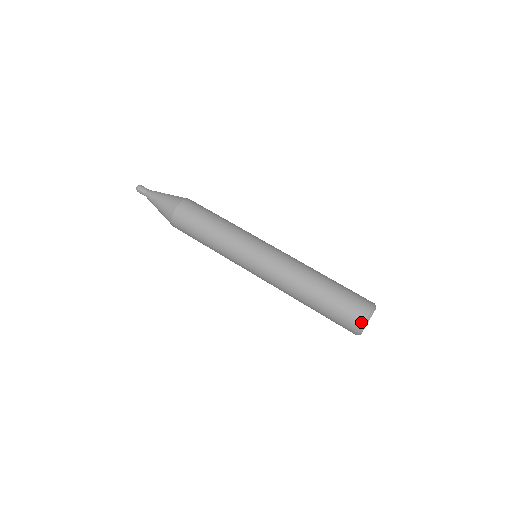
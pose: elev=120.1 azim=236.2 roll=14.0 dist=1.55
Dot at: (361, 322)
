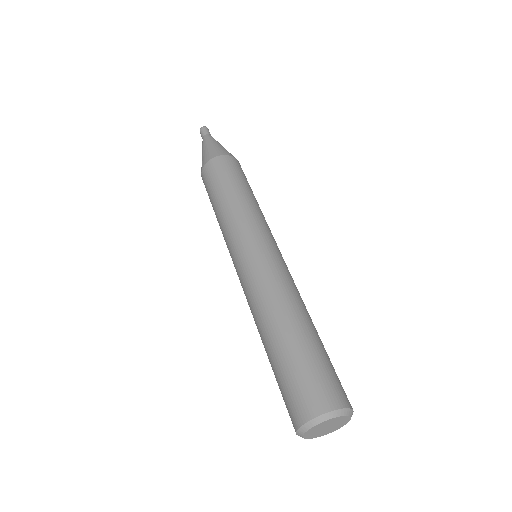
Dot at: (335, 405)
